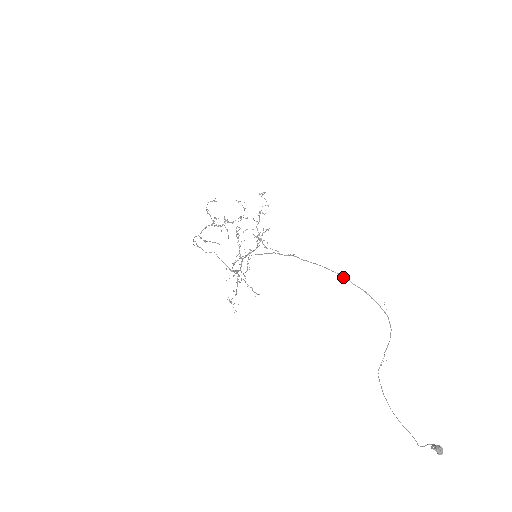
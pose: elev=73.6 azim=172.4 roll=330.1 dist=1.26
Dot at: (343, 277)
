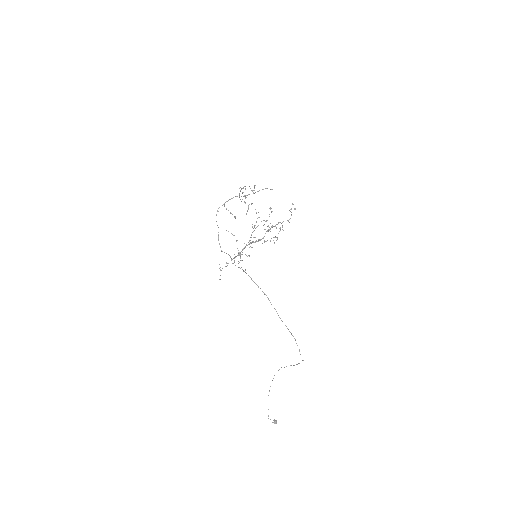
Dot at: (294, 338)
